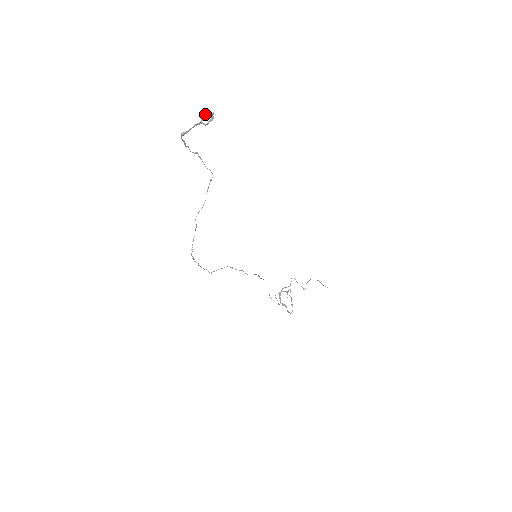
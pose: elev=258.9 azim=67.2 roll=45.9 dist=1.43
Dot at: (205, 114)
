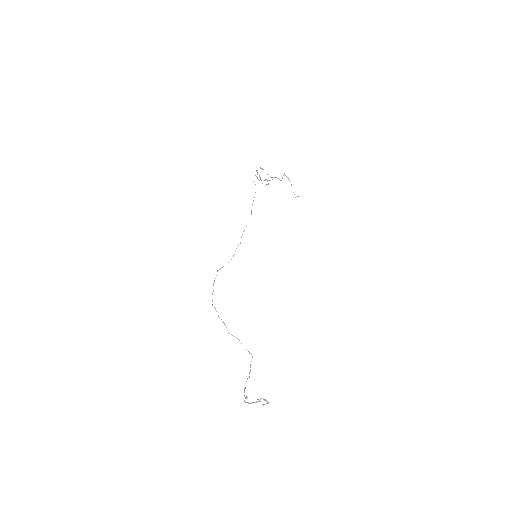
Dot at: occluded
